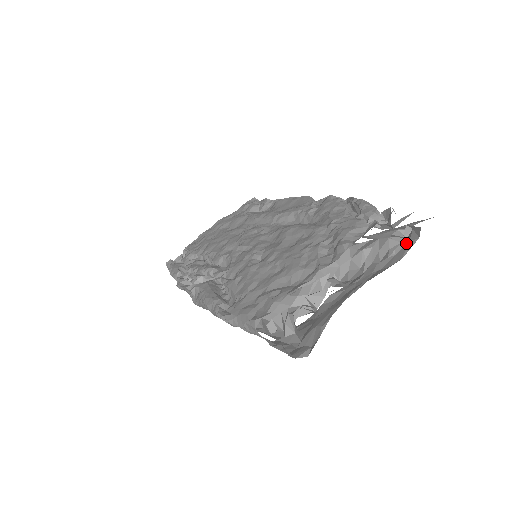
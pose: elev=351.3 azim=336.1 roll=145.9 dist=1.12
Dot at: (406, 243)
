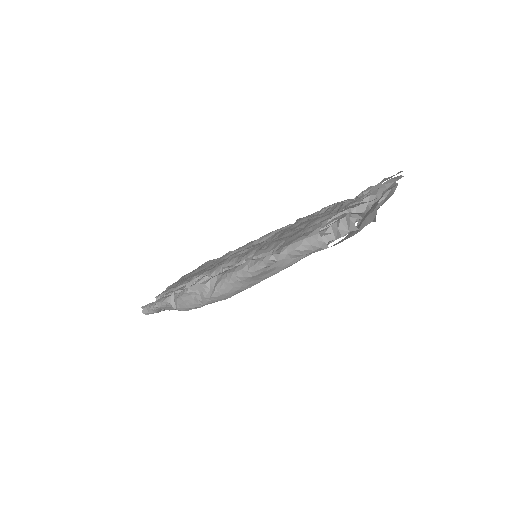
Dot at: (390, 189)
